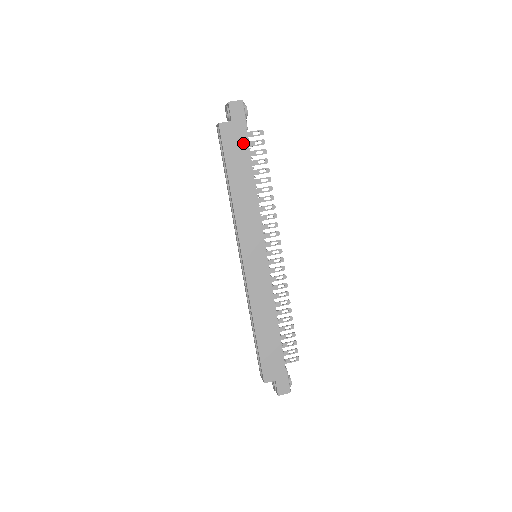
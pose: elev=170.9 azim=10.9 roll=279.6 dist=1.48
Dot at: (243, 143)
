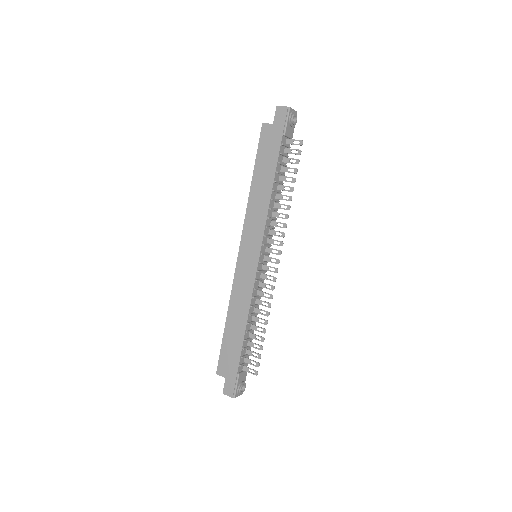
Dot at: (276, 146)
